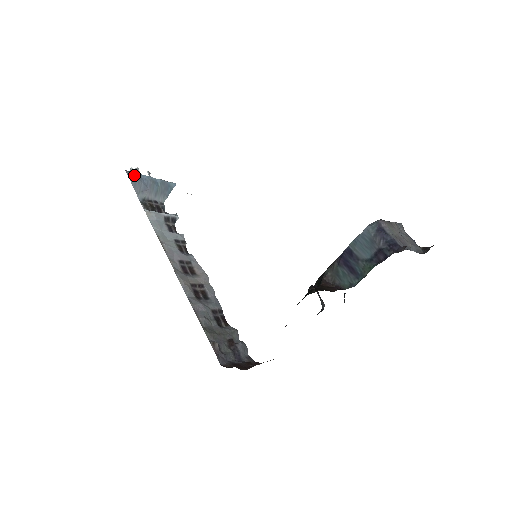
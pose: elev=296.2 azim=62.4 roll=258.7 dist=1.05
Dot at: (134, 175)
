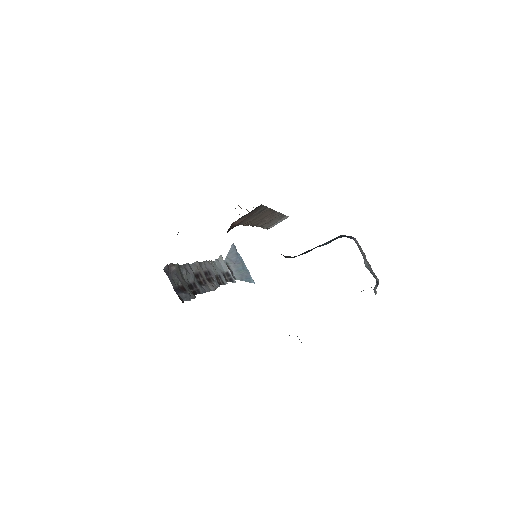
Dot at: (236, 249)
